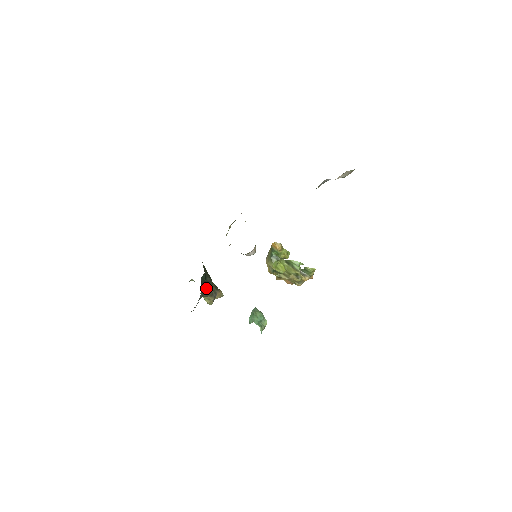
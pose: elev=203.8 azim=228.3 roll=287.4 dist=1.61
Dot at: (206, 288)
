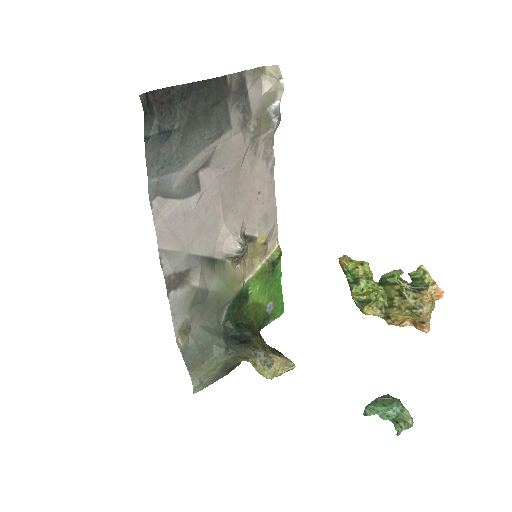
Dot at: (240, 343)
